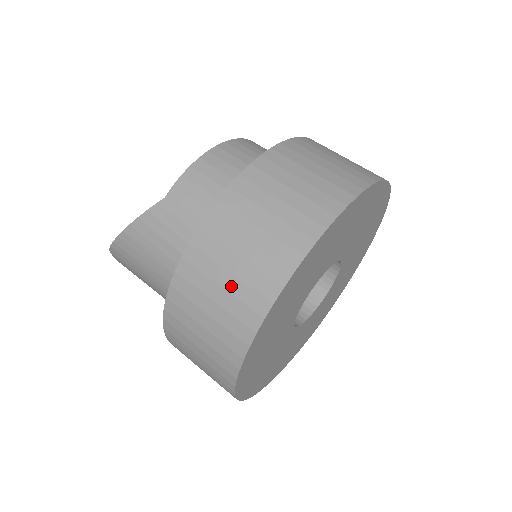
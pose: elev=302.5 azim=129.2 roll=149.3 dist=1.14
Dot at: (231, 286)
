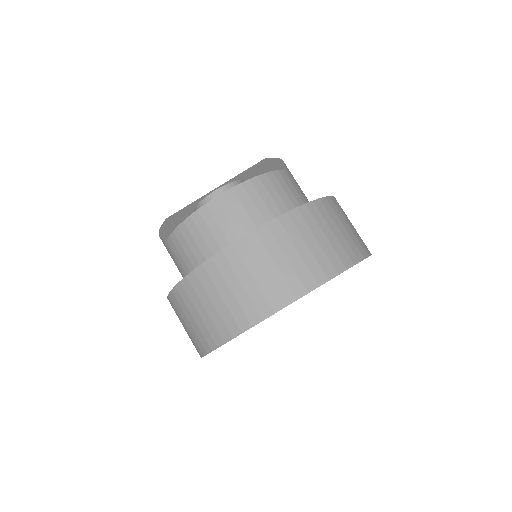
Dot at: (187, 332)
